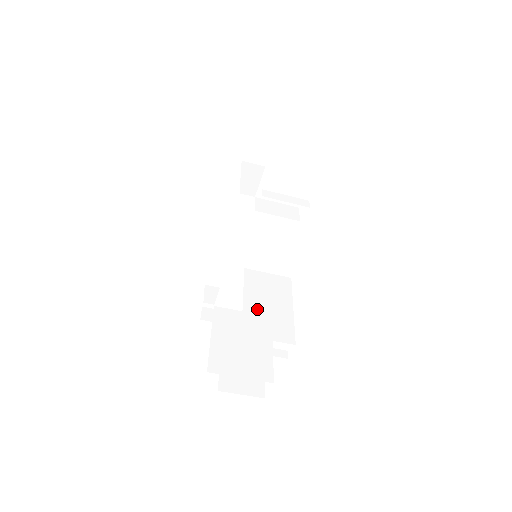
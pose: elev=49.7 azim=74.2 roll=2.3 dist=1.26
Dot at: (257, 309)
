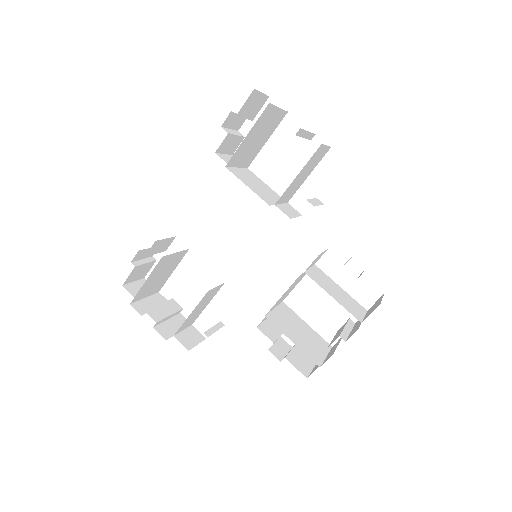
Dot at: (341, 300)
